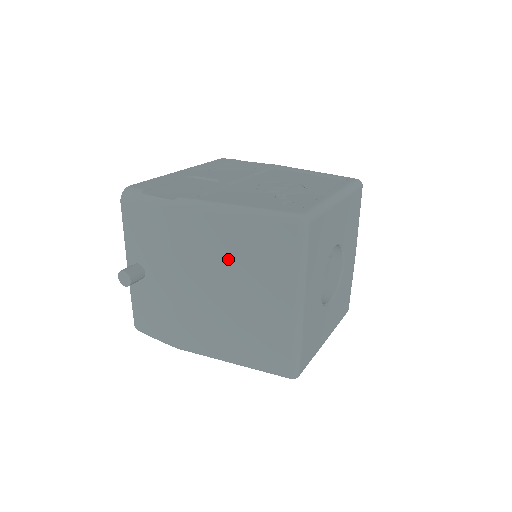
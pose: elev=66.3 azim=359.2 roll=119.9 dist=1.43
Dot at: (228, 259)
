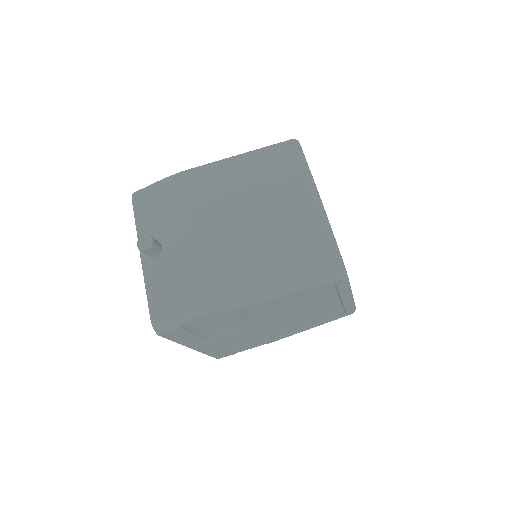
Dot at: (244, 190)
